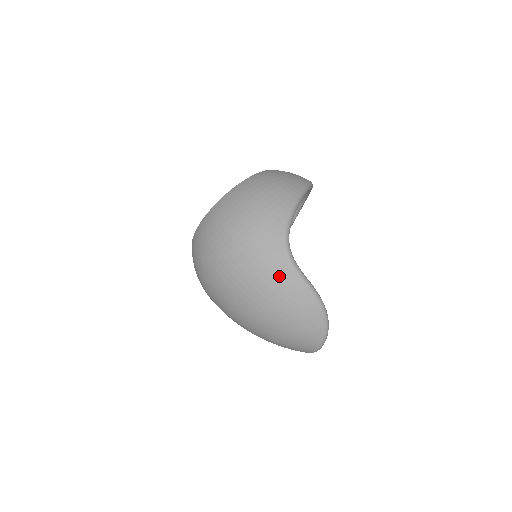
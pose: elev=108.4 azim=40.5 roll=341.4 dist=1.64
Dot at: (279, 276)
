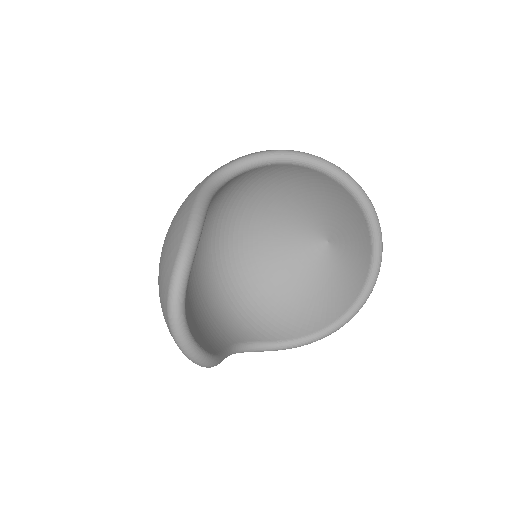
Dot at: (189, 196)
